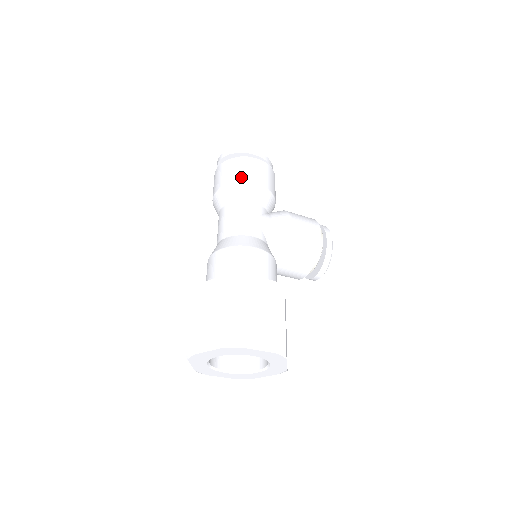
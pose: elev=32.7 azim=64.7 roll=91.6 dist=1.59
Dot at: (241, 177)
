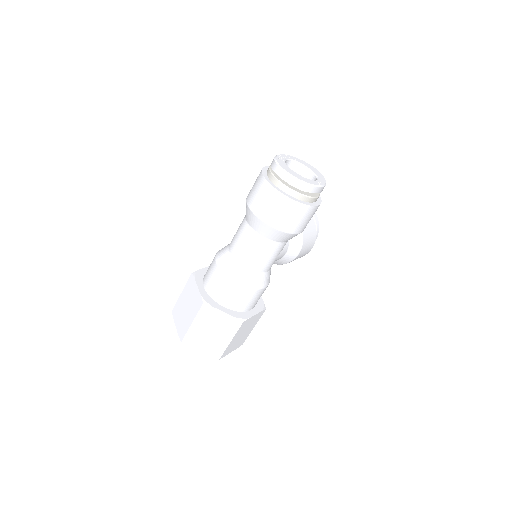
Dot at: (292, 228)
